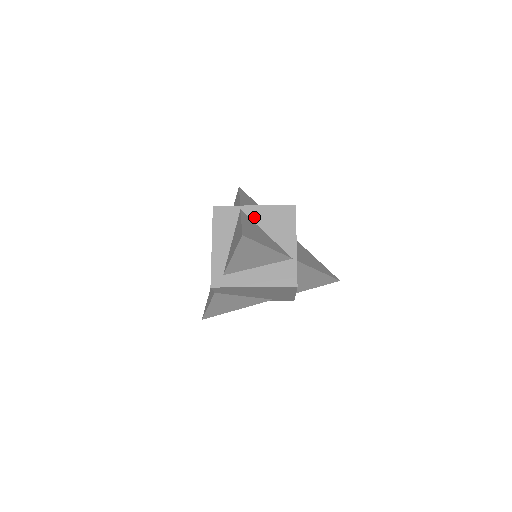
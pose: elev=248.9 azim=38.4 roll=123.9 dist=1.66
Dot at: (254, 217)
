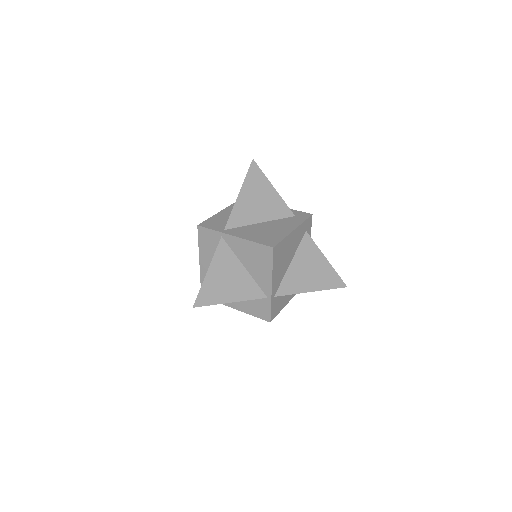
Dot at: (234, 248)
